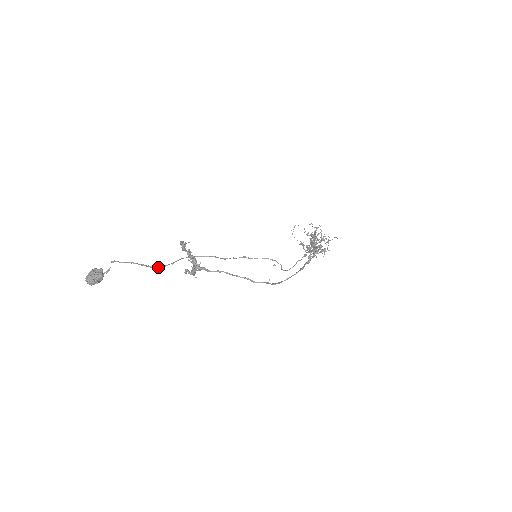
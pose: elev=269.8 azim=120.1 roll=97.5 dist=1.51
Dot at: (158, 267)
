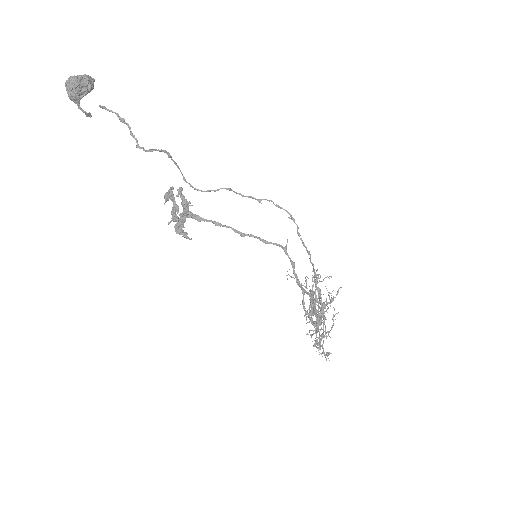
Dot at: (151, 149)
